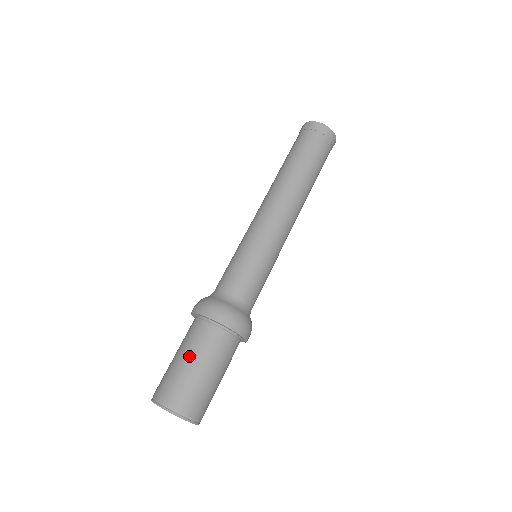
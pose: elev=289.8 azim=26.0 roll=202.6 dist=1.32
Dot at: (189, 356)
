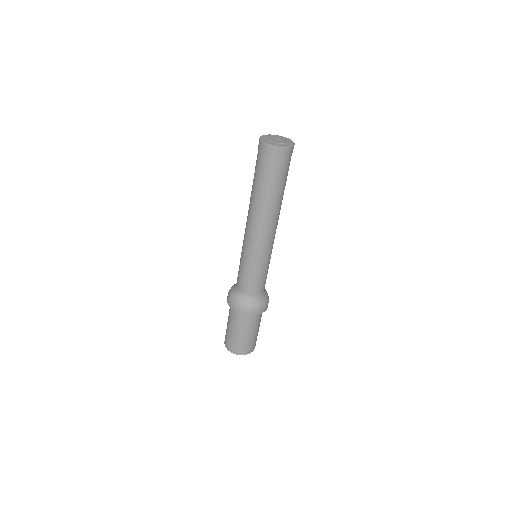
Dot at: (231, 327)
